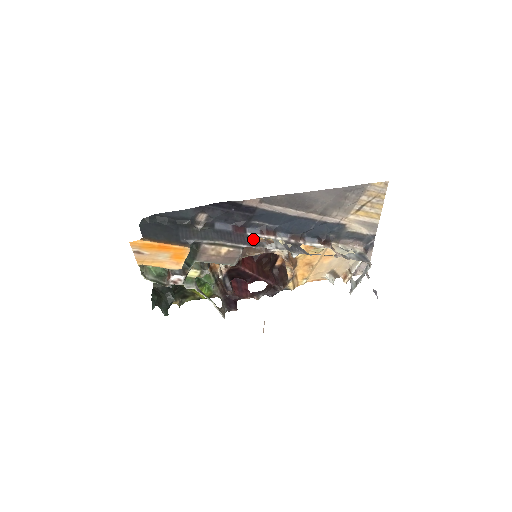
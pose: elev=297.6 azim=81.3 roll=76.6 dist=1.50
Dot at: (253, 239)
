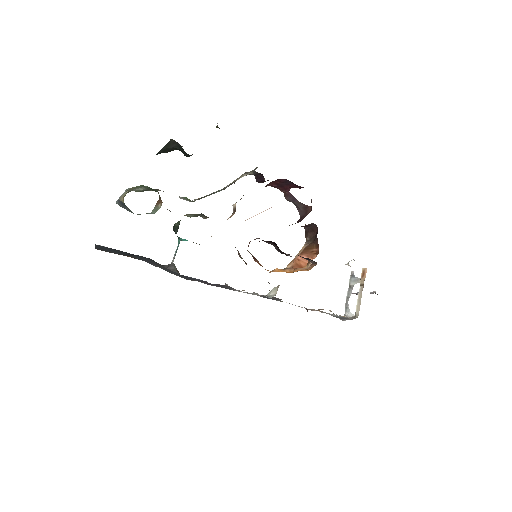
Dot at: (227, 287)
